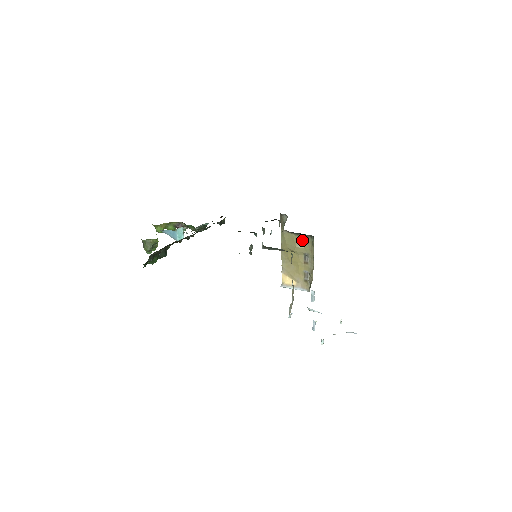
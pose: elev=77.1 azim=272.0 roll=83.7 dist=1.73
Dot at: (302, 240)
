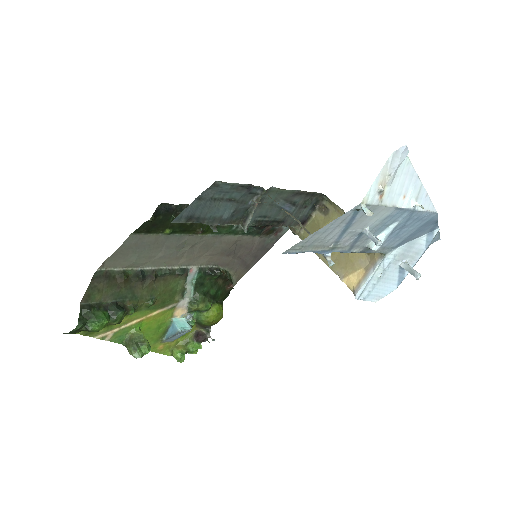
Dot at: (321, 216)
